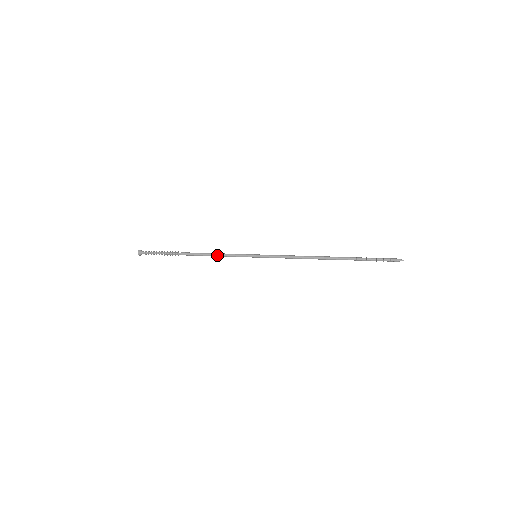
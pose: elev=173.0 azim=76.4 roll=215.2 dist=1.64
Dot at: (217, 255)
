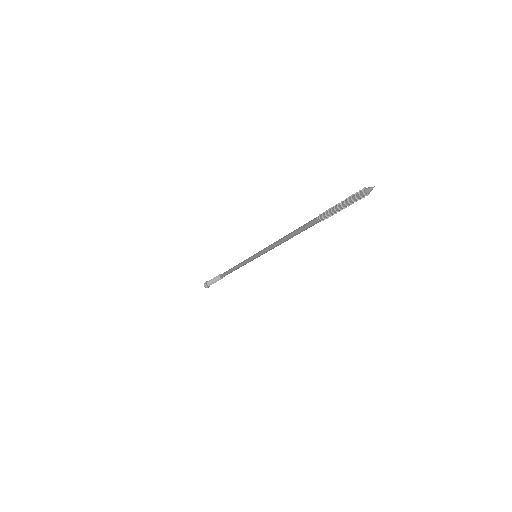
Dot at: (236, 265)
